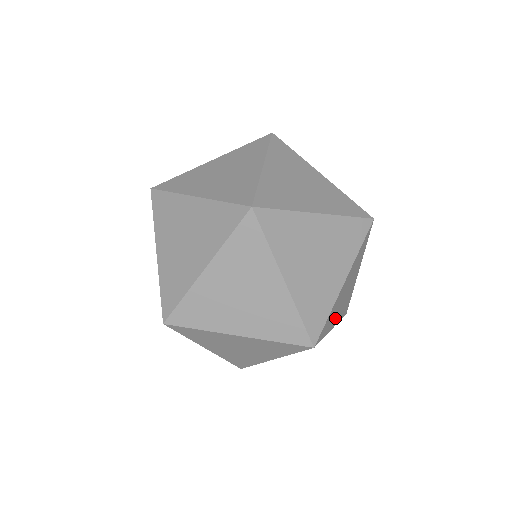
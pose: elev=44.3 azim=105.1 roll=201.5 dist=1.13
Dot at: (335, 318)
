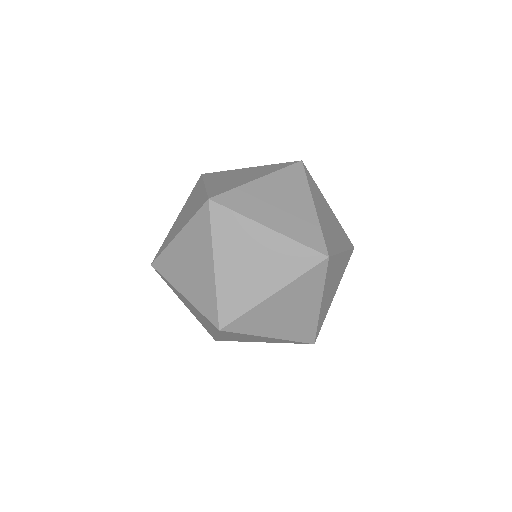
Dot at: (337, 242)
